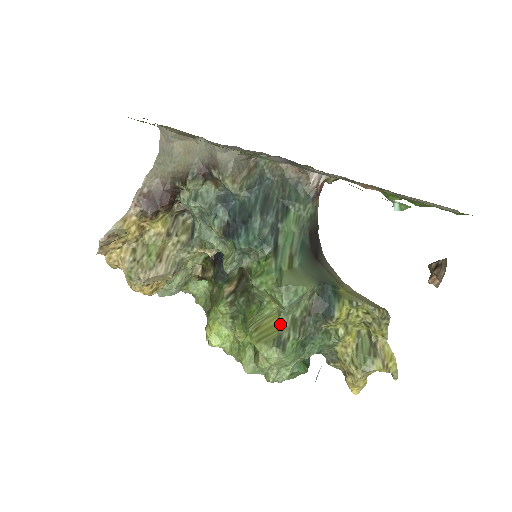
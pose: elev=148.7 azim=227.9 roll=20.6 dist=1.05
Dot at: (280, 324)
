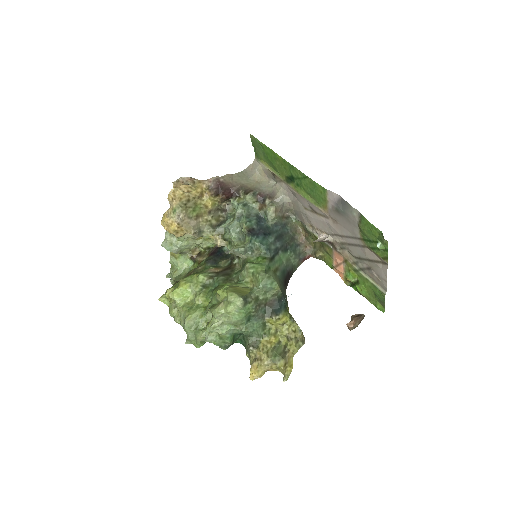
Dot at: (249, 293)
